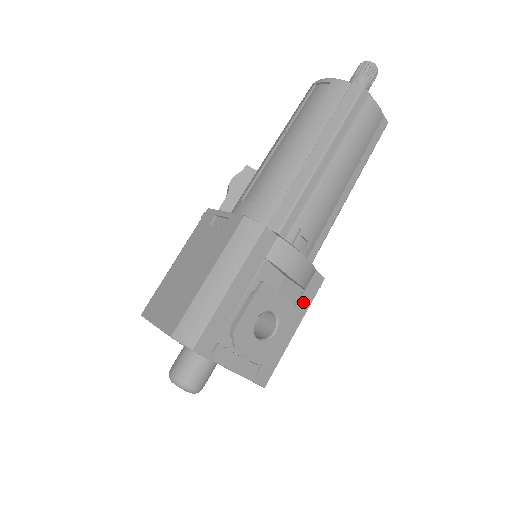
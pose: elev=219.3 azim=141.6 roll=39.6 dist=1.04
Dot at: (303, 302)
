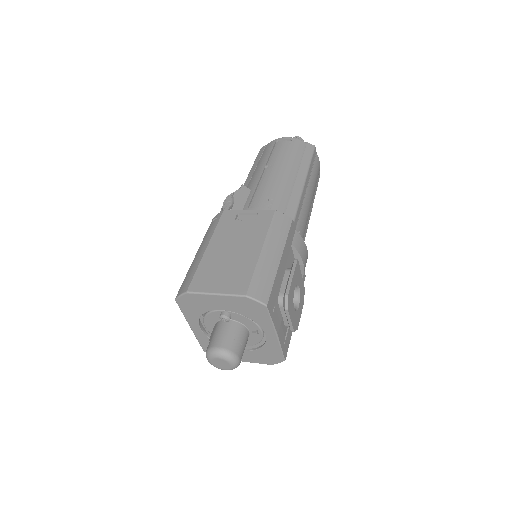
Dot at: occluded
